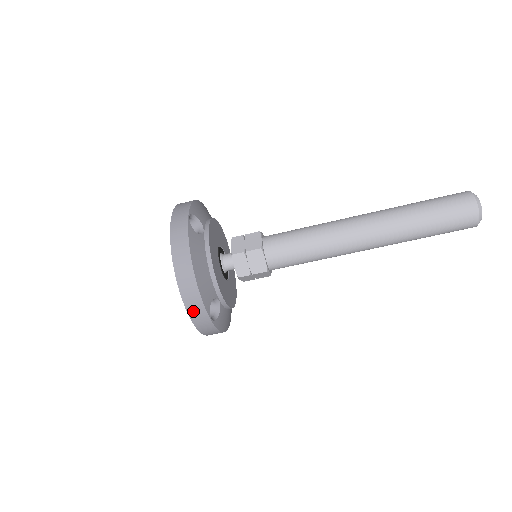
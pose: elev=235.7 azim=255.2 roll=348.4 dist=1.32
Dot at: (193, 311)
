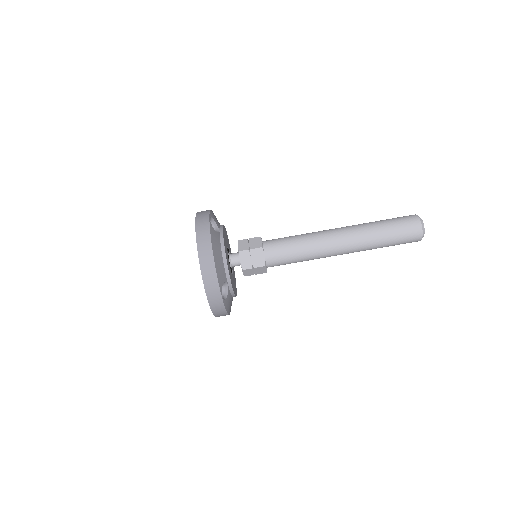
Dot at: (209, 288)
